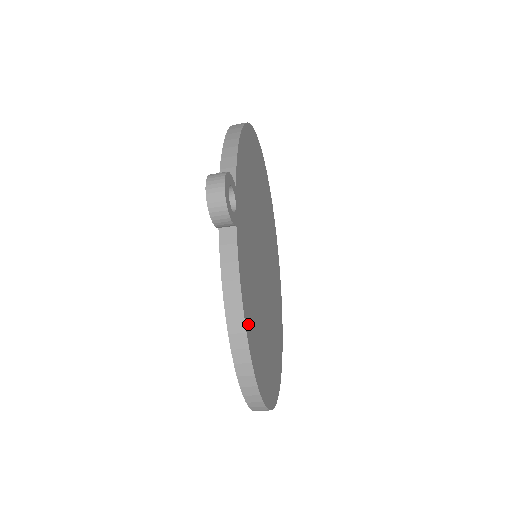
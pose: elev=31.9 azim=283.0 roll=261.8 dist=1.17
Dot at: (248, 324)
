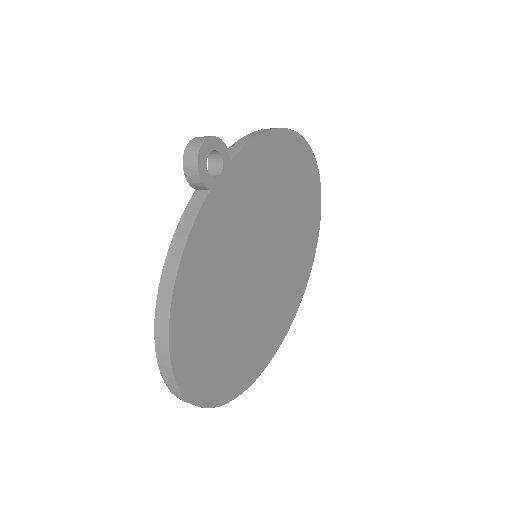
Dot at: (183, 286)
